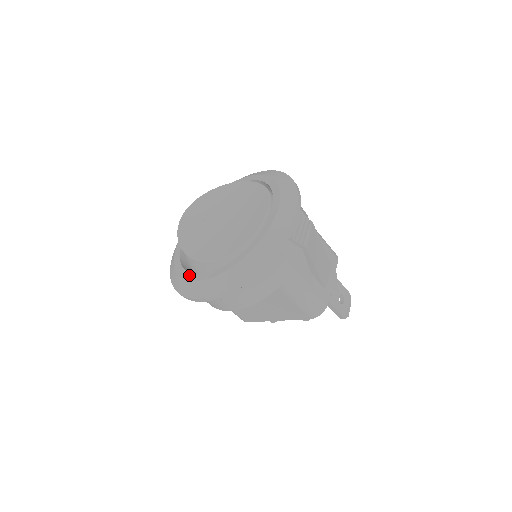
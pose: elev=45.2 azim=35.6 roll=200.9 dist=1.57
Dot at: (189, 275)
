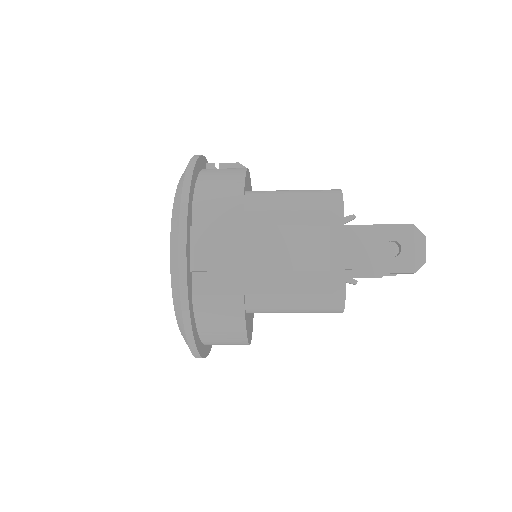
Dot at: occluded
